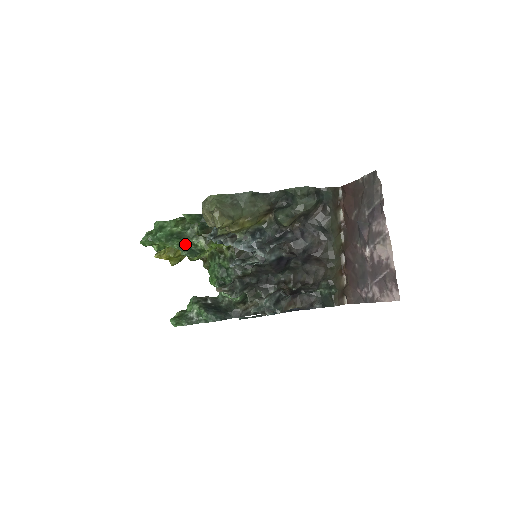
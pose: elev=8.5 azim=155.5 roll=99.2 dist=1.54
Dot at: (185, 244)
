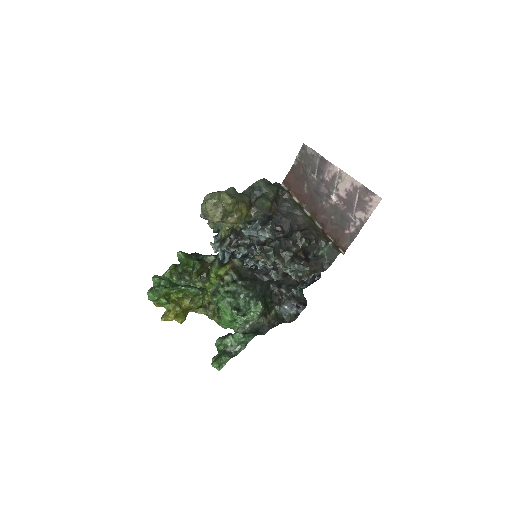
Dot at: (188, 285)
